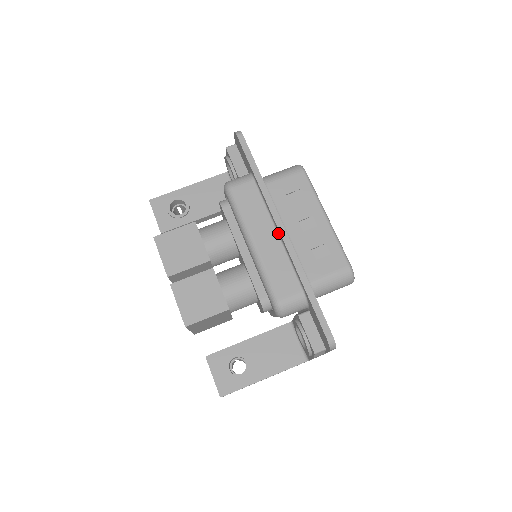
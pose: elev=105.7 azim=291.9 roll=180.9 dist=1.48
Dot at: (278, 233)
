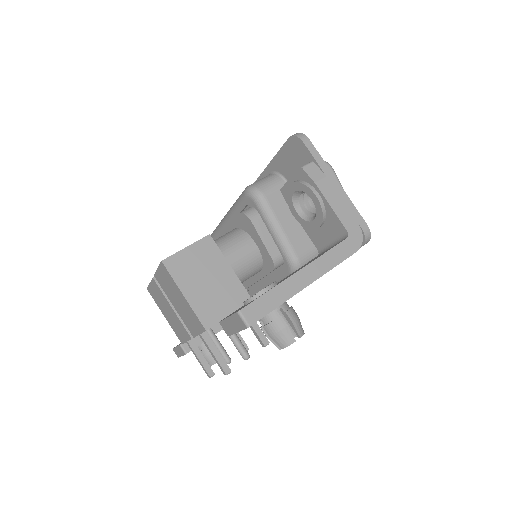
Dot at: occluded
